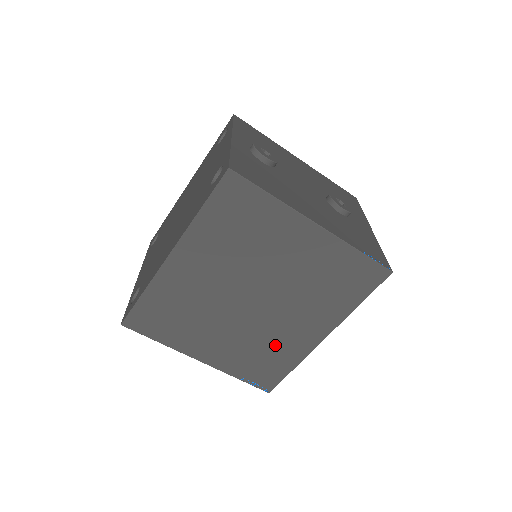
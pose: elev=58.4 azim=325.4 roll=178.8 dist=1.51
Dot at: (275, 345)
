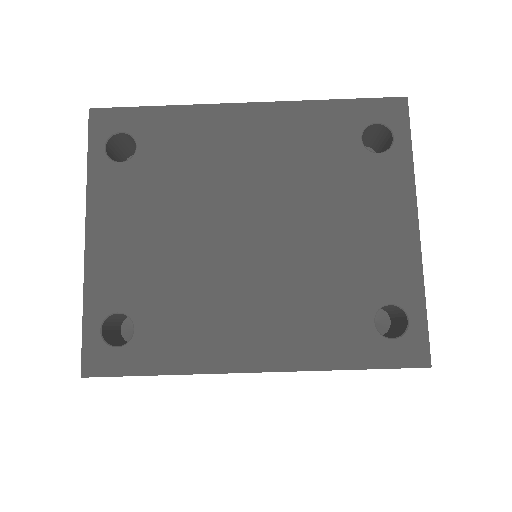
Dot at: occluded
